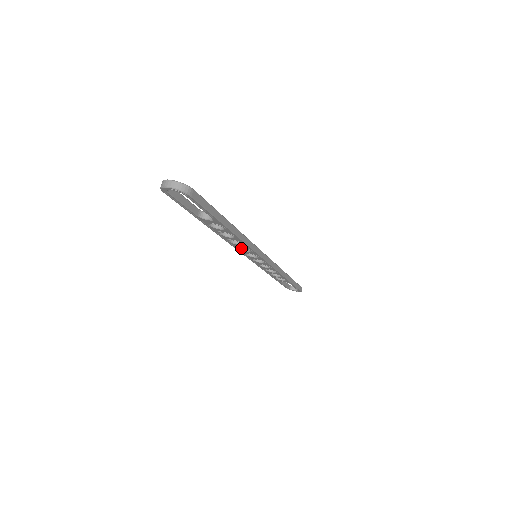
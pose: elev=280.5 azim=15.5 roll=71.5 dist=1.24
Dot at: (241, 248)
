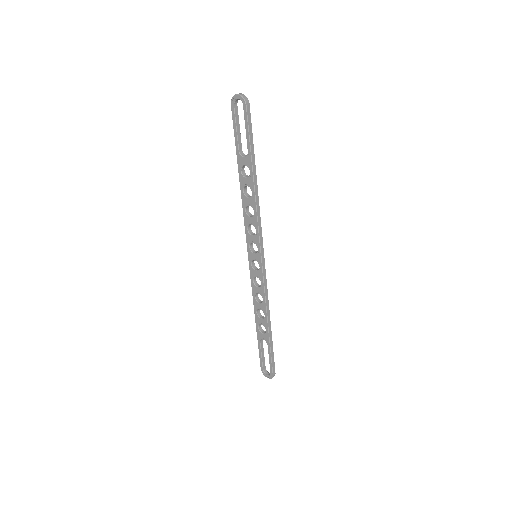
Dot at: (250, 232)
